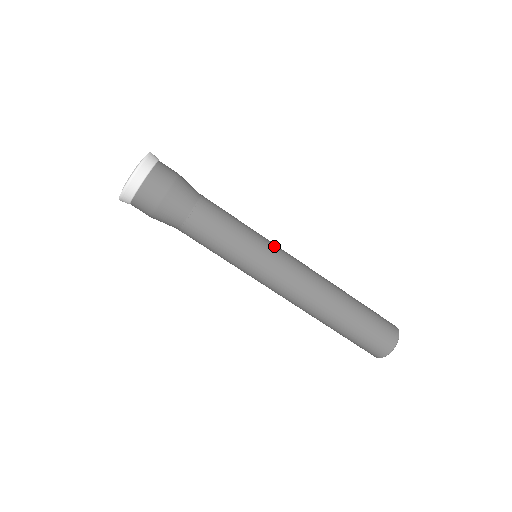
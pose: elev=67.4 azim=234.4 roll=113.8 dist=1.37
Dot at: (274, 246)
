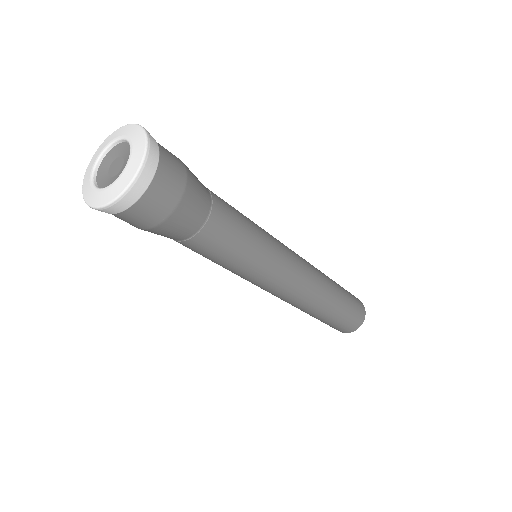
Dot at: (283, 256)
